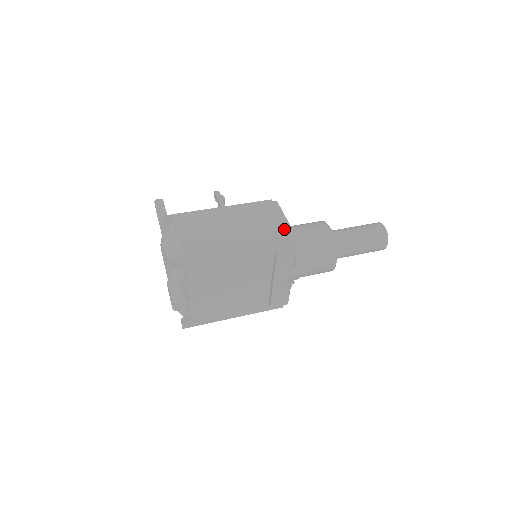
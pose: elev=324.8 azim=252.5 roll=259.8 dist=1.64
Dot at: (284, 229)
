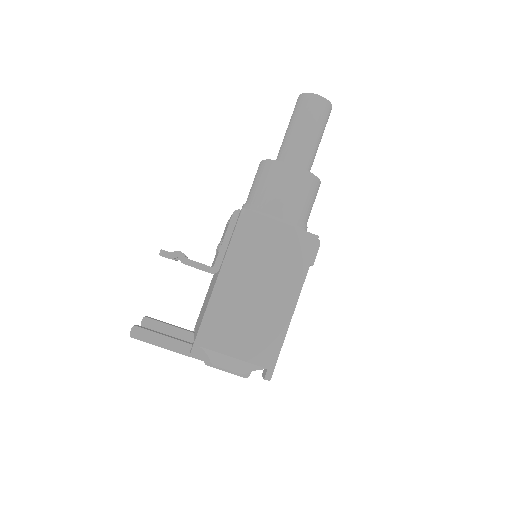
Dot at: (297, 239)
